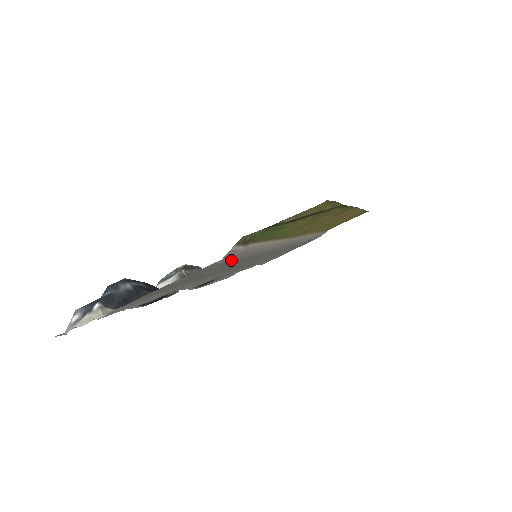
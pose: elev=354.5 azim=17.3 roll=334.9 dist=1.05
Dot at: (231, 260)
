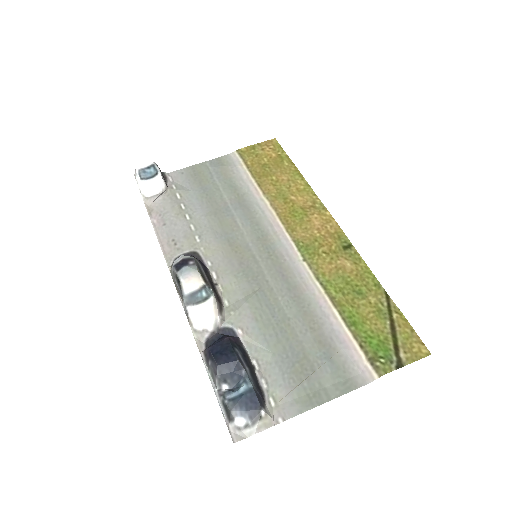
Dot at: (333, 347)
